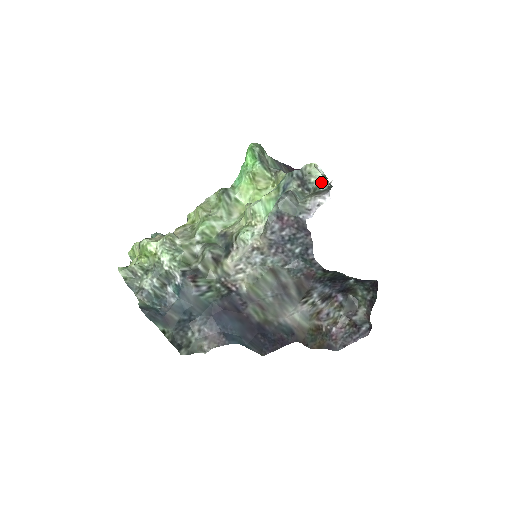
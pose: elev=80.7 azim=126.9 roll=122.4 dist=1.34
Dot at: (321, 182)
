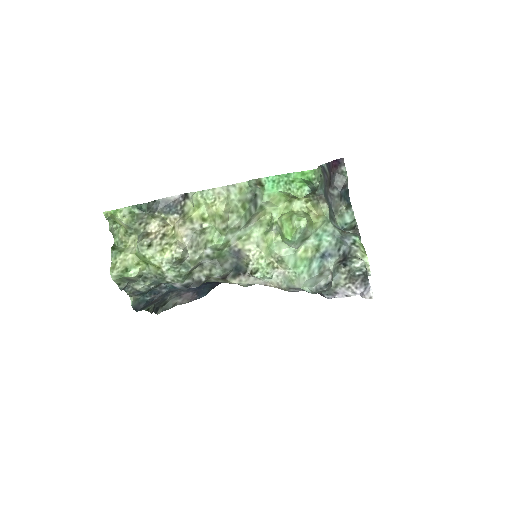
Dot at: (360, 266)
